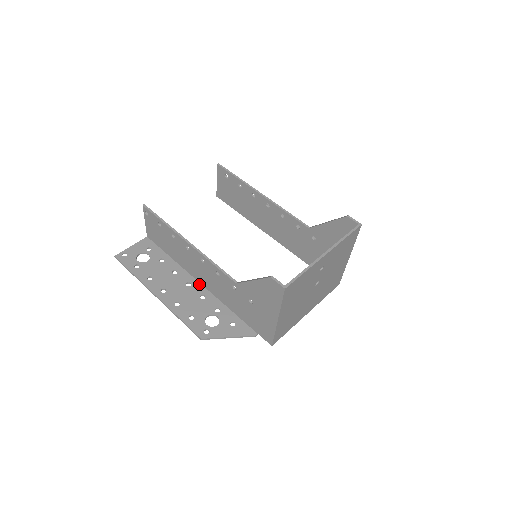
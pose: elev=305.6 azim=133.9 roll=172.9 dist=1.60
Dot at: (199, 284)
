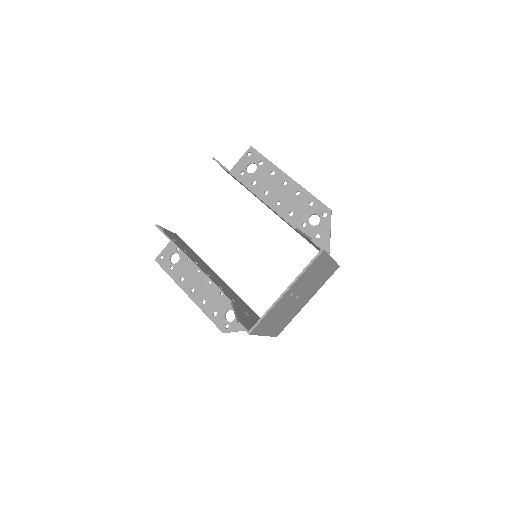
Dot at: occluded
